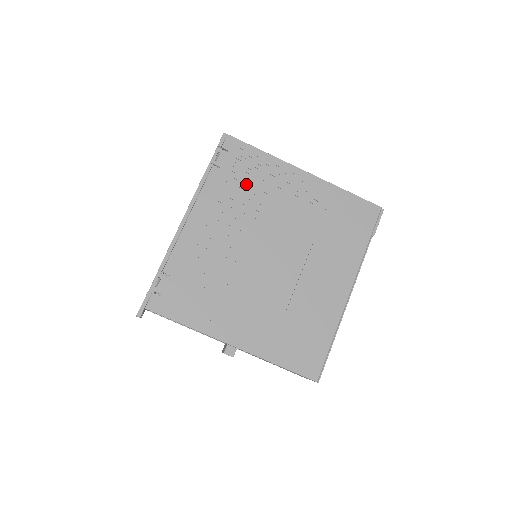
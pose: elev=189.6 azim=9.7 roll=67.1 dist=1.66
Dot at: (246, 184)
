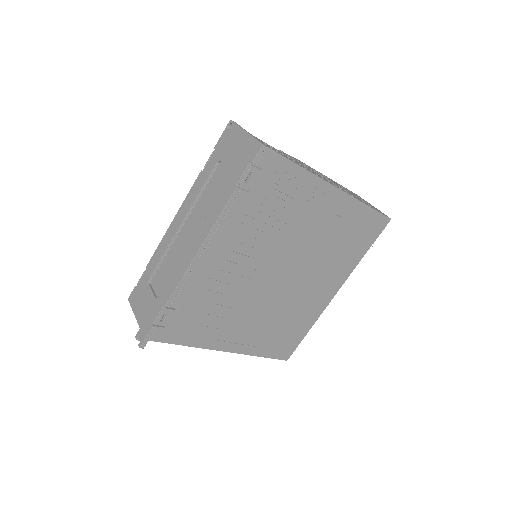
Dot at: (273, 208)
